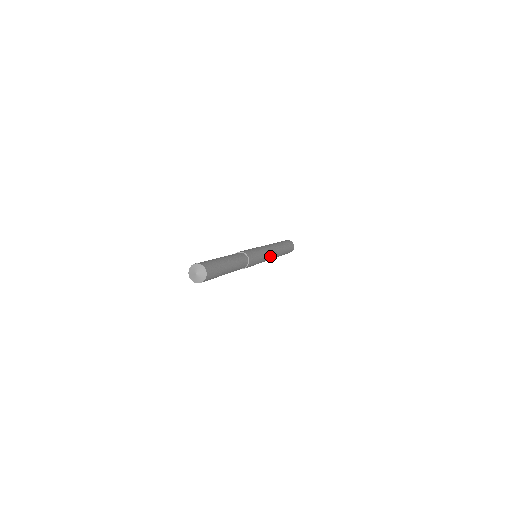
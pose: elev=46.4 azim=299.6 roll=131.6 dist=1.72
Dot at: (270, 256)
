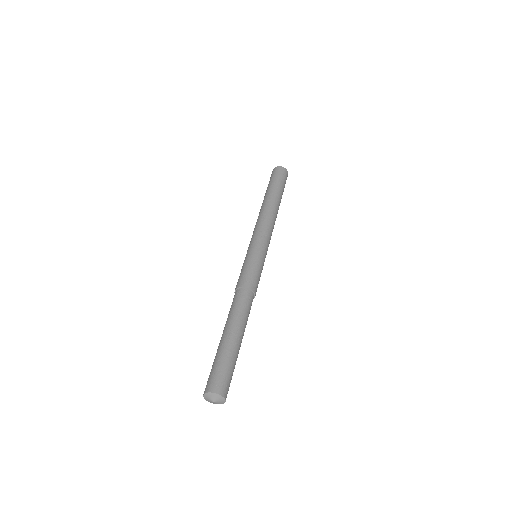
Dot at: occluded
